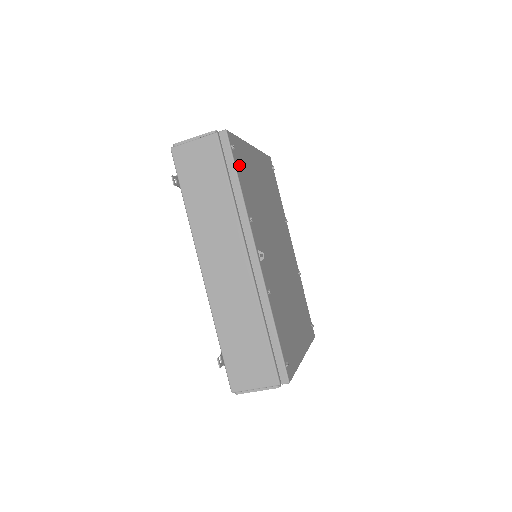
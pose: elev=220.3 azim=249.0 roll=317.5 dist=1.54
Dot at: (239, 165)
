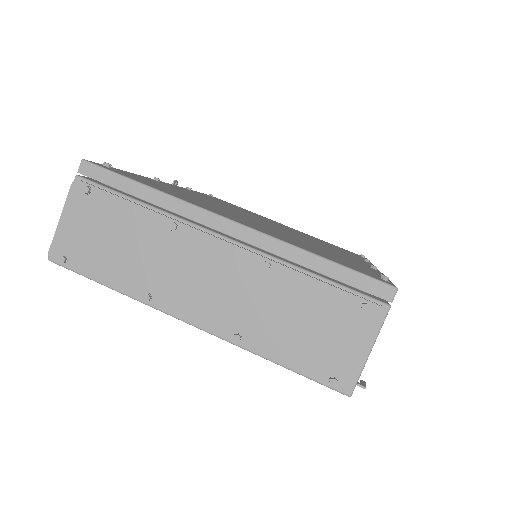
Dot at: occluded
